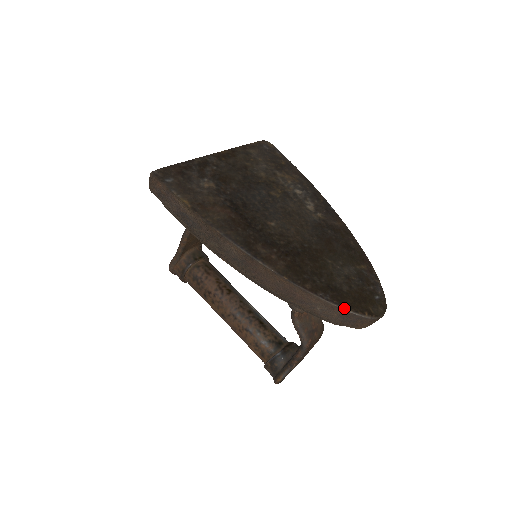
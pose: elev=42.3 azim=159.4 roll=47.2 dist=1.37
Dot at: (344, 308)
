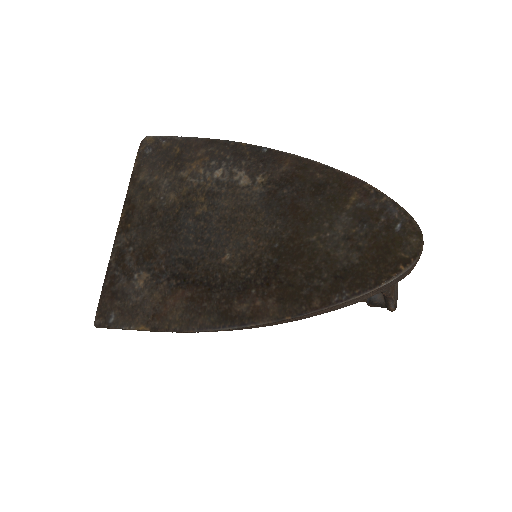
Dot at: (372, 289)
